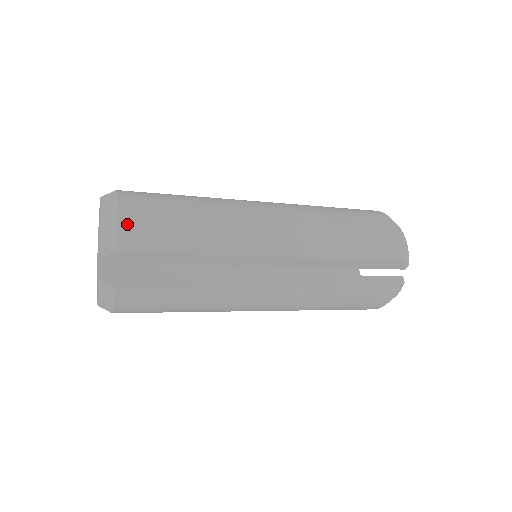
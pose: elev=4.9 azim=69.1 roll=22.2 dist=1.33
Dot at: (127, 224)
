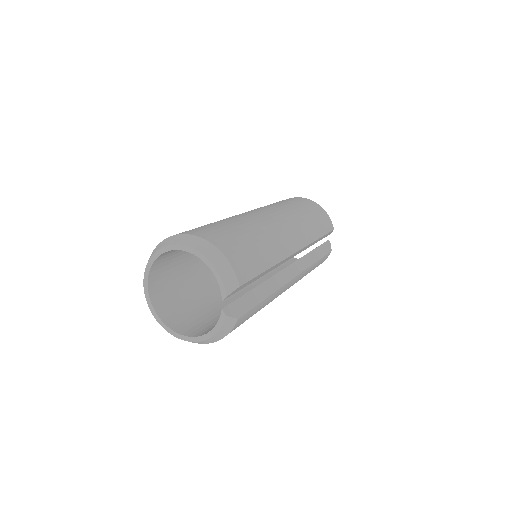
Dot at: (234, 261)
